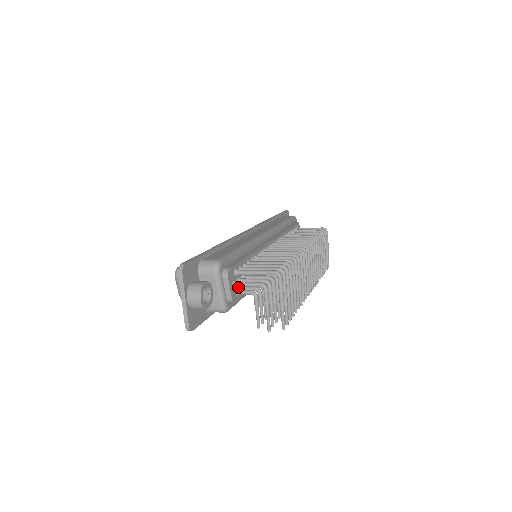
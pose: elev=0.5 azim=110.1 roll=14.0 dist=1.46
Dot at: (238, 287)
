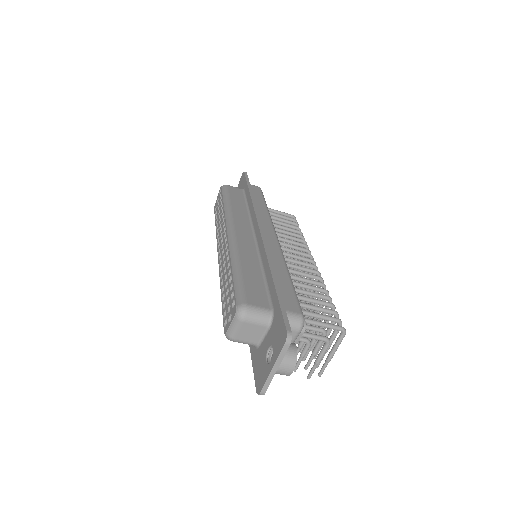
Dot at: occluded
